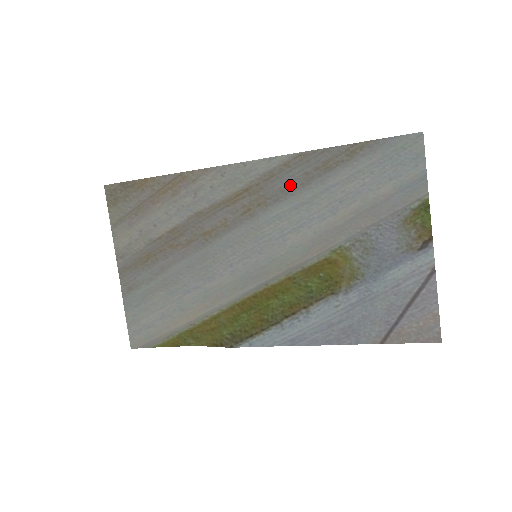
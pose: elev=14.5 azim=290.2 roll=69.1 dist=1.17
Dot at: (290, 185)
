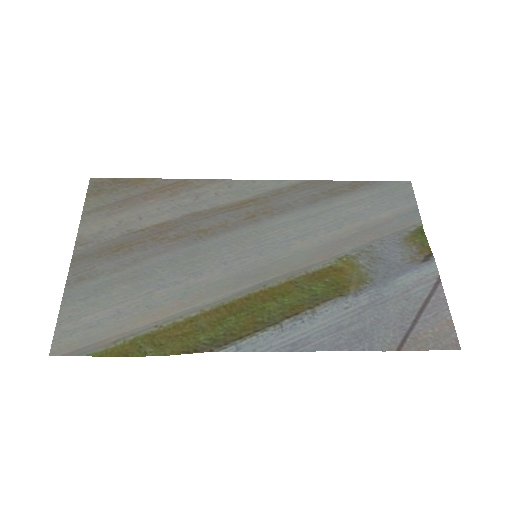
Dot at: (297, 202)
